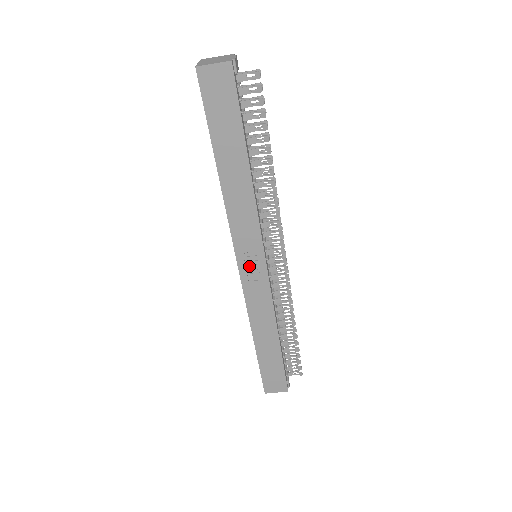
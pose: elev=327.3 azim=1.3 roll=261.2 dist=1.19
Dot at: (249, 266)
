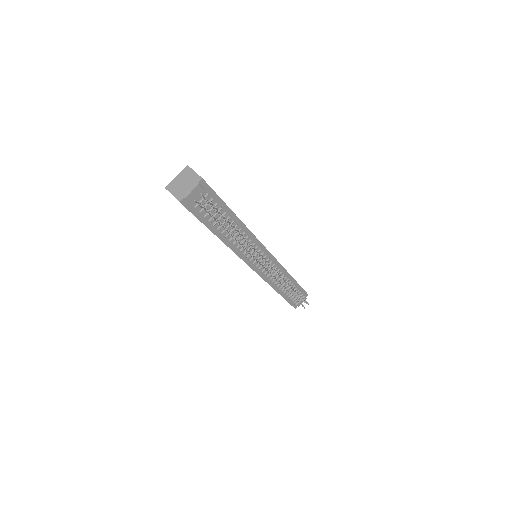
Dot at: occluded
